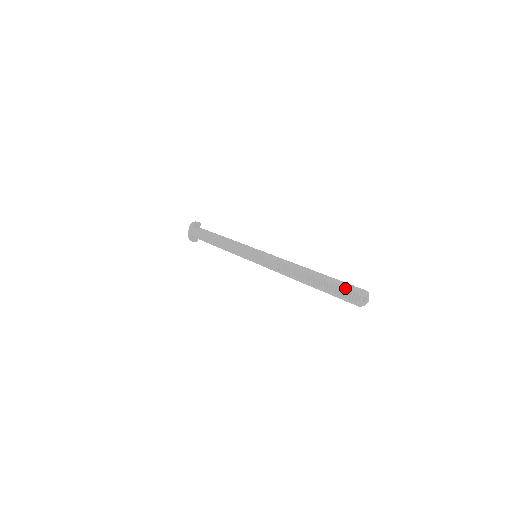
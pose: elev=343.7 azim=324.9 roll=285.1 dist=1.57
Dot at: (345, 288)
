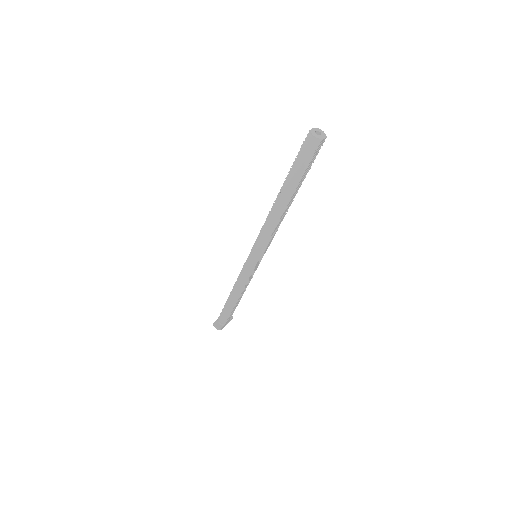
Dot at: occluded
